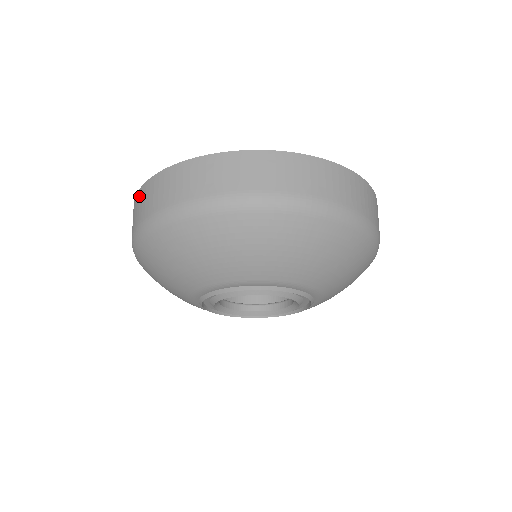
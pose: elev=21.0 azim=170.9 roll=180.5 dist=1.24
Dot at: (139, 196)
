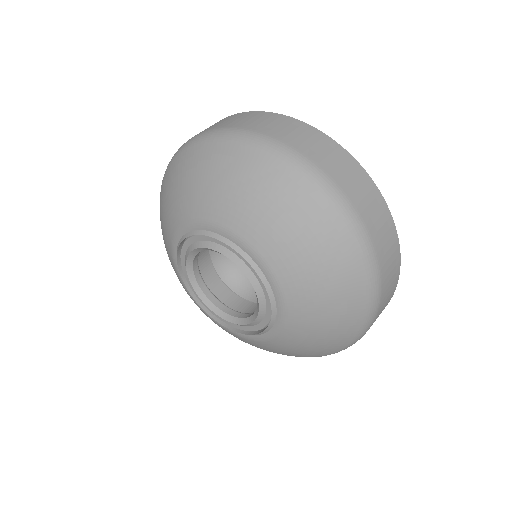
Dot at: (249, 114)
